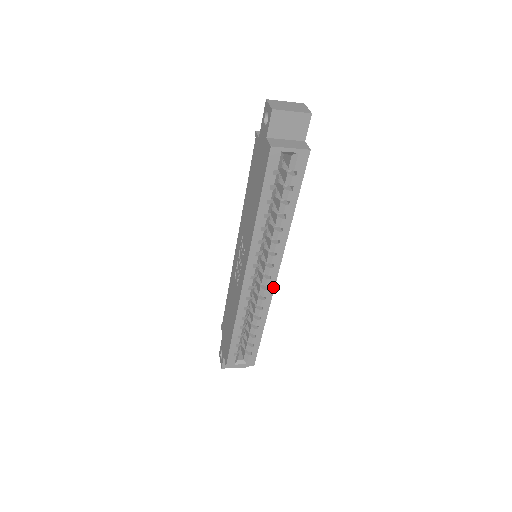
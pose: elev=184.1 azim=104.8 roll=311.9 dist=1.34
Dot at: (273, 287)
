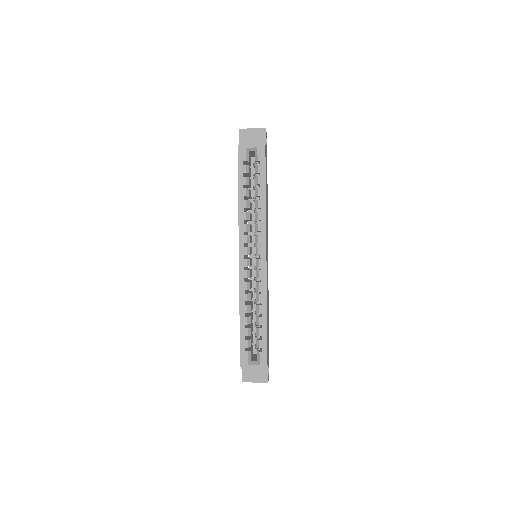
Dot at: (265, 267)
